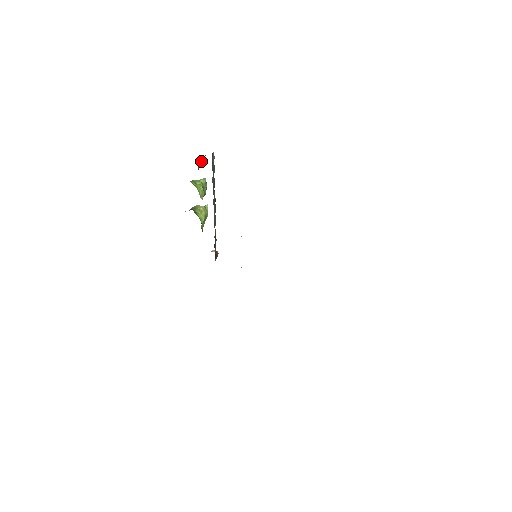
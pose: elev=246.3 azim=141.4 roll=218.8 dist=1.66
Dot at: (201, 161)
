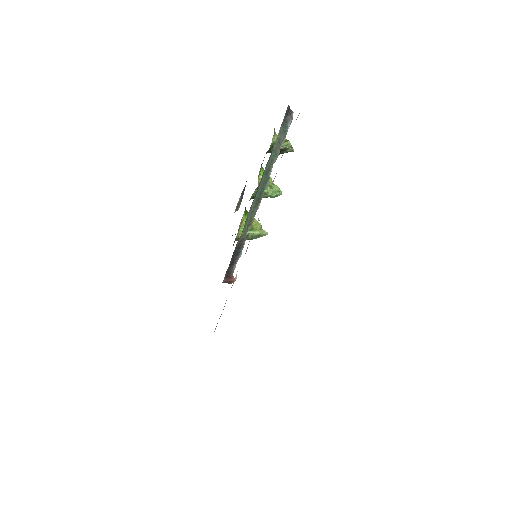
Dot at: occluded
